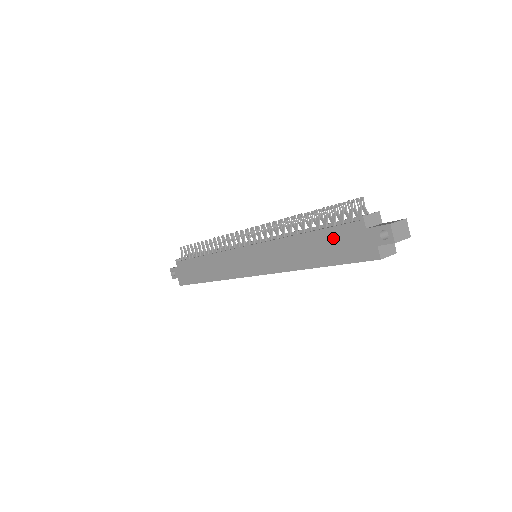
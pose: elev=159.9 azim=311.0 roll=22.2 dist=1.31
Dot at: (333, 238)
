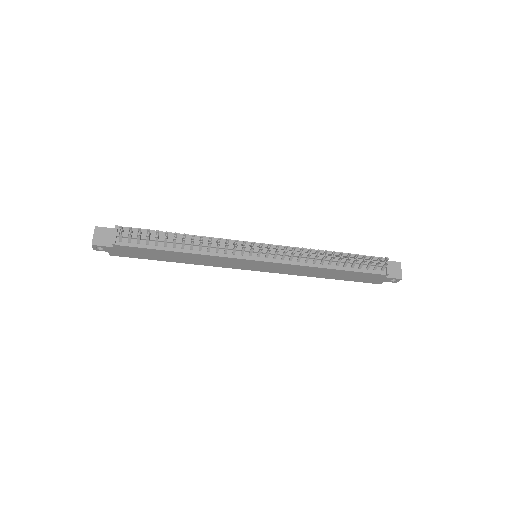
Dot at: (357, 275)
